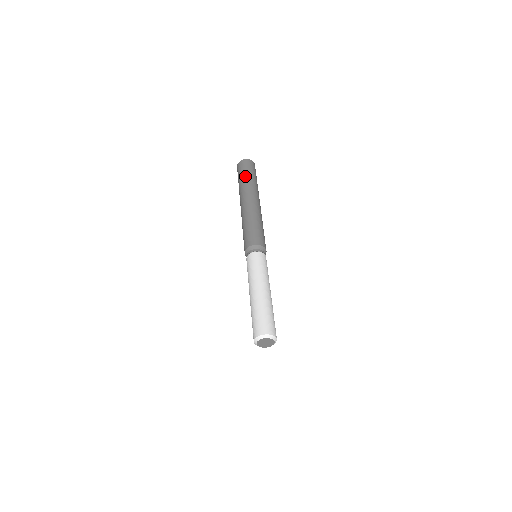
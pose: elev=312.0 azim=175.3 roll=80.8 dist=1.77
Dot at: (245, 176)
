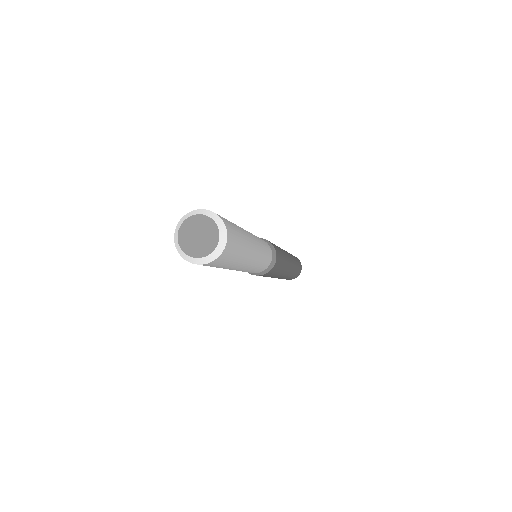
Dot at: occluded
